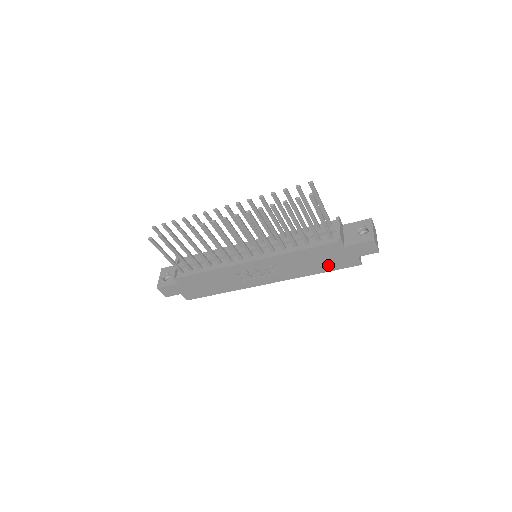
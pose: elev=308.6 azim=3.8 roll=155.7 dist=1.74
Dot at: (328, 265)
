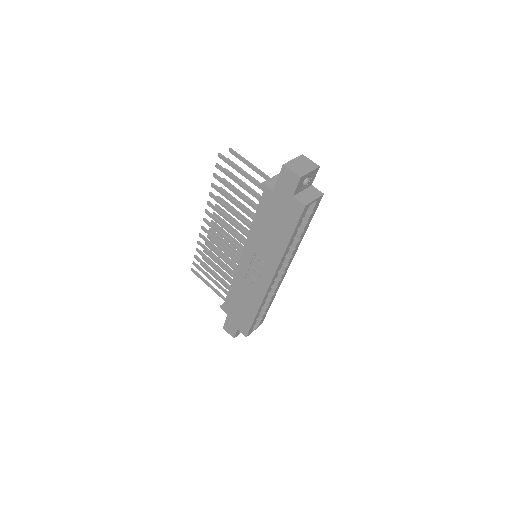
Dot at: (285, 225)
